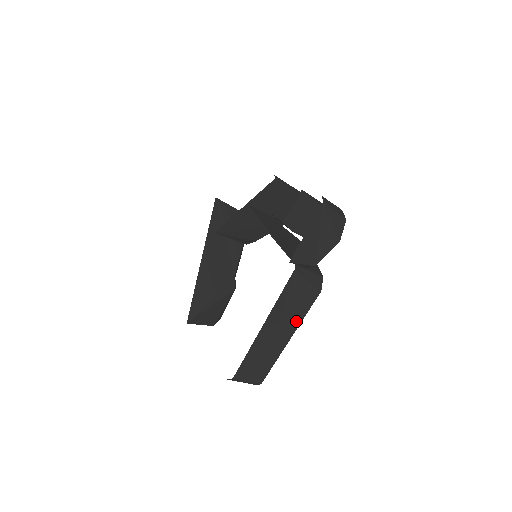
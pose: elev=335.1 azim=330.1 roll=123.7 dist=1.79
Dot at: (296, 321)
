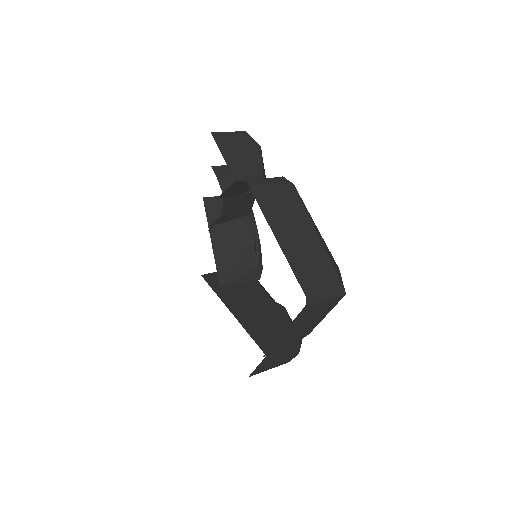
Dot at: (302, 217)
